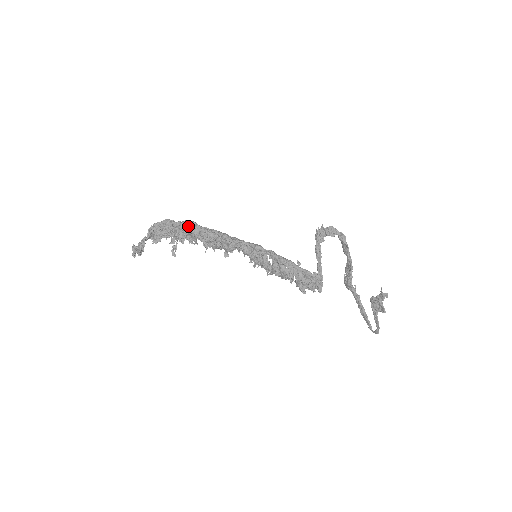
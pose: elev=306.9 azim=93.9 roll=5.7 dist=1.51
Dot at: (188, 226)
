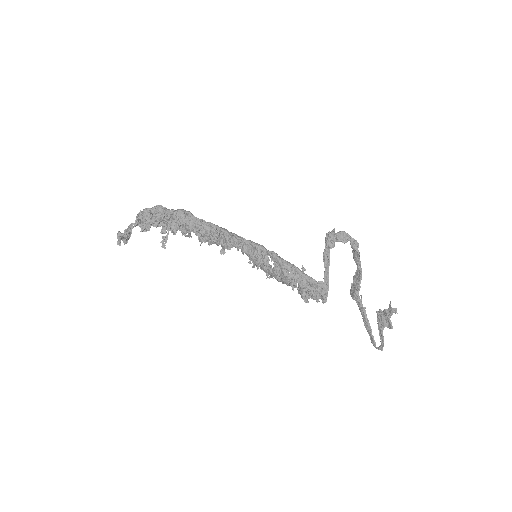
Dot at: (182, 216)
